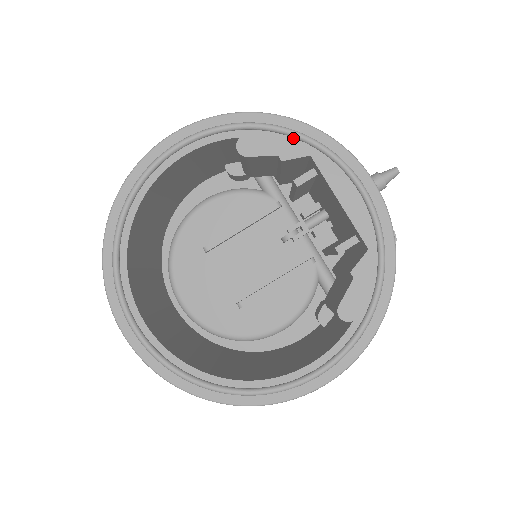
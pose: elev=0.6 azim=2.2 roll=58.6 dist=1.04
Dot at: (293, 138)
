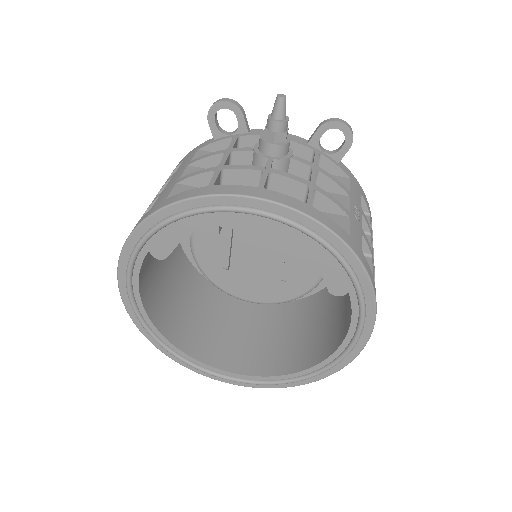
Dot at: (175, 222)
